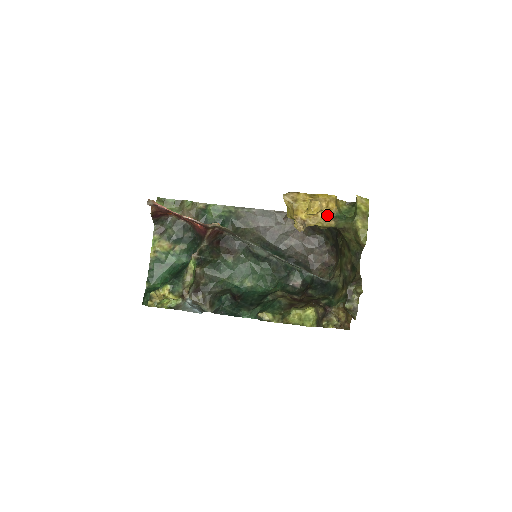
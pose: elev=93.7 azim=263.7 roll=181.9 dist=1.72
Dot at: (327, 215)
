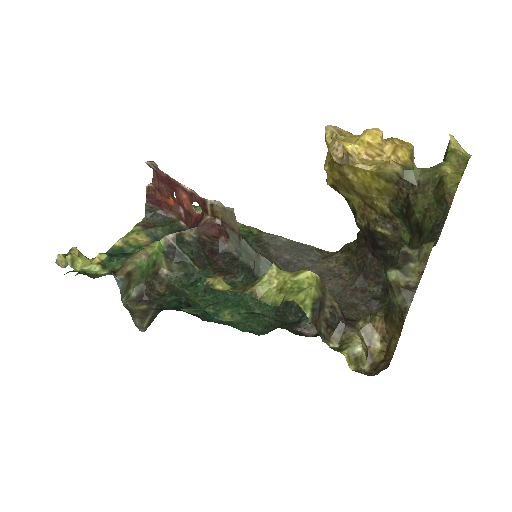
Dot at: occluded
